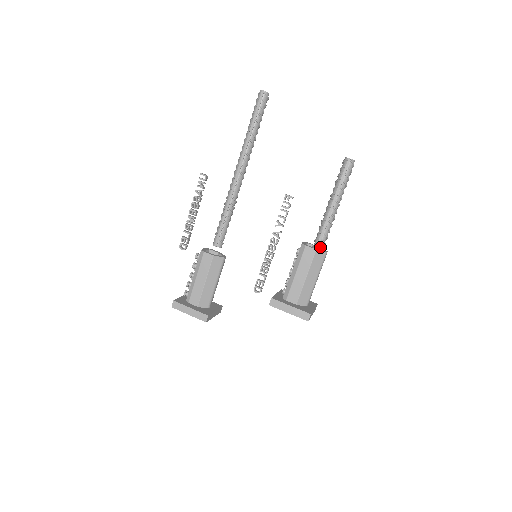
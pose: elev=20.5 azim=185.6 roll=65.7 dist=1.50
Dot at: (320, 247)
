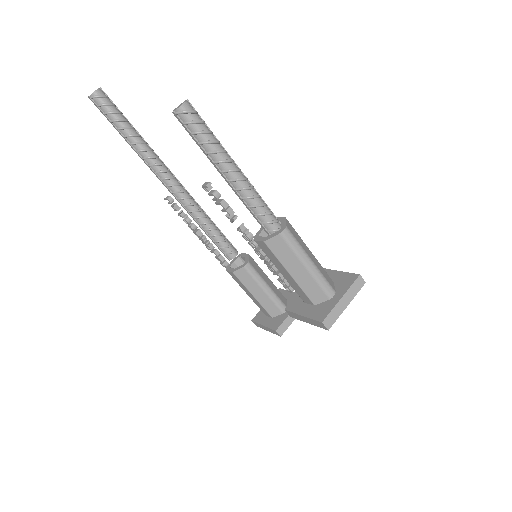
Dot at: (269, 232)
